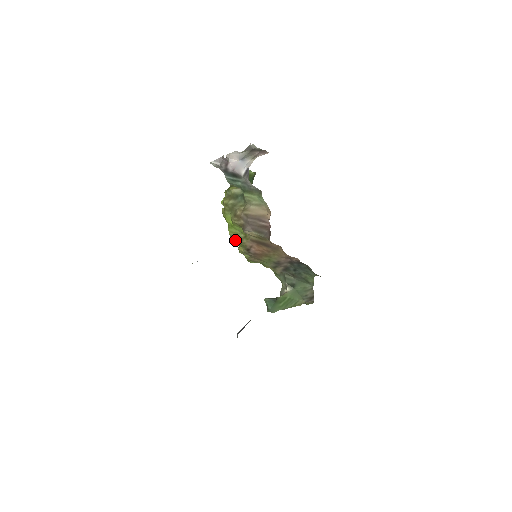
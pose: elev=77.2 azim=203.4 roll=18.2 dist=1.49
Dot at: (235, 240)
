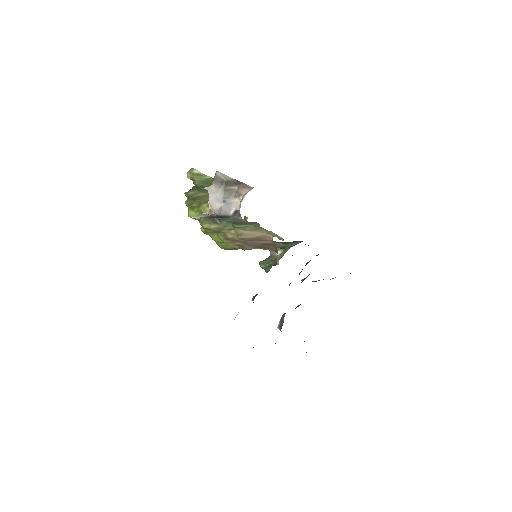
Dot at: occluded
